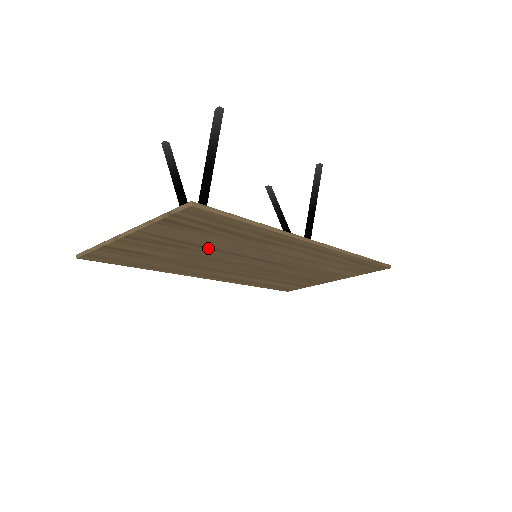
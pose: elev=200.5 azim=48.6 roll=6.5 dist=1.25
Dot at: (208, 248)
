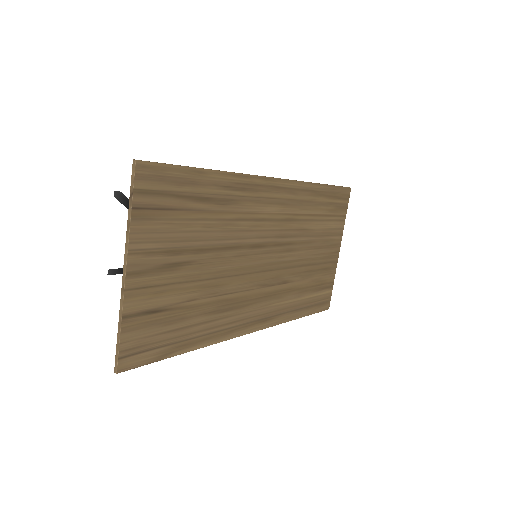
Dot at: (205, 250)
